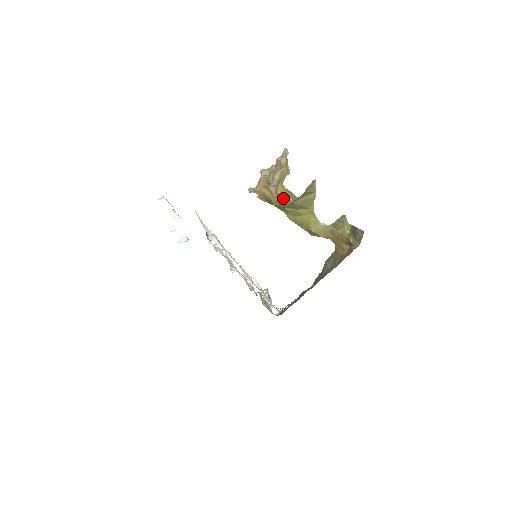
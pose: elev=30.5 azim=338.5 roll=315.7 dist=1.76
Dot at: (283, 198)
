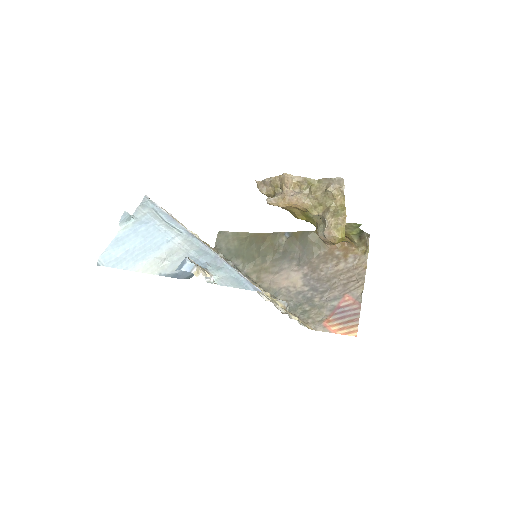
Dot at: occluded
